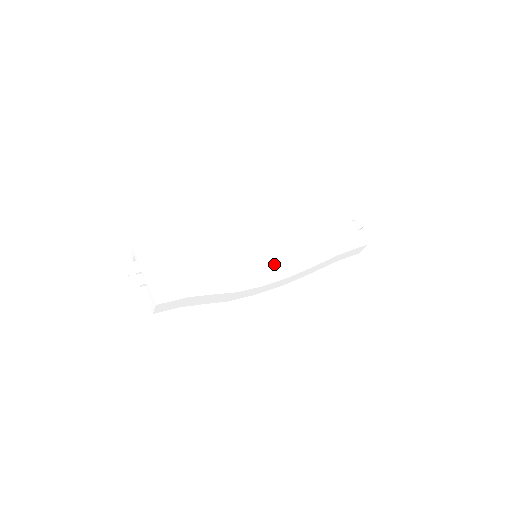
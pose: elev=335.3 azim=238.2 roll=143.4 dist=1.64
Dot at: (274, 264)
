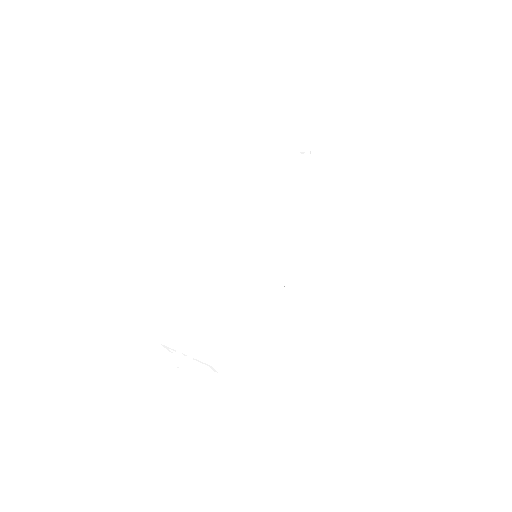
Dot at: (276, 247)
